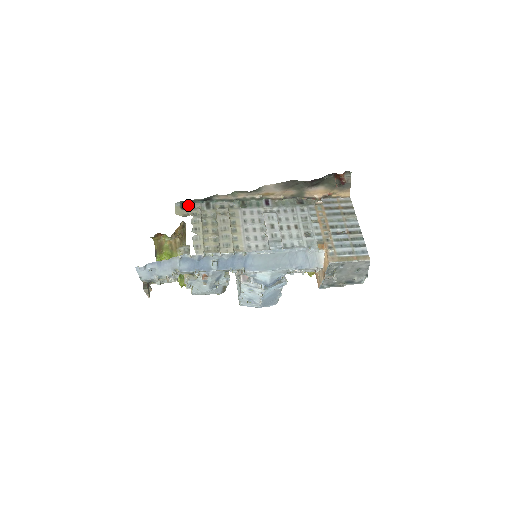
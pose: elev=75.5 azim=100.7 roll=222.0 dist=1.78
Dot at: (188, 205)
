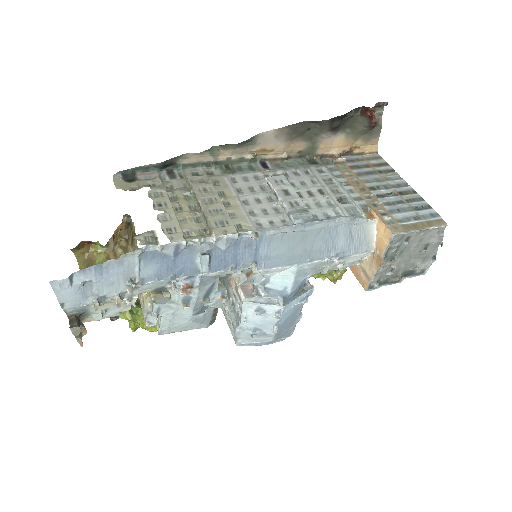
Dot at: (136, 176)
